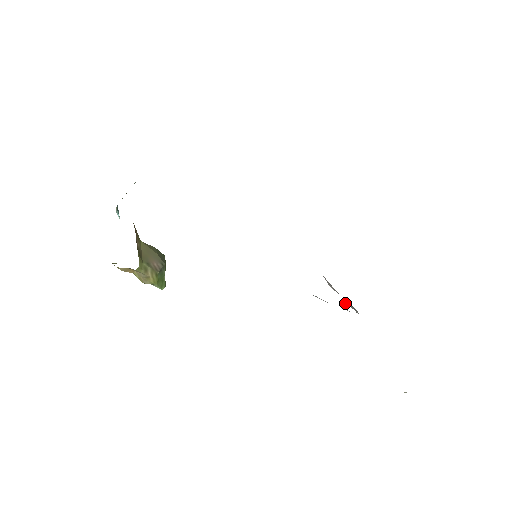
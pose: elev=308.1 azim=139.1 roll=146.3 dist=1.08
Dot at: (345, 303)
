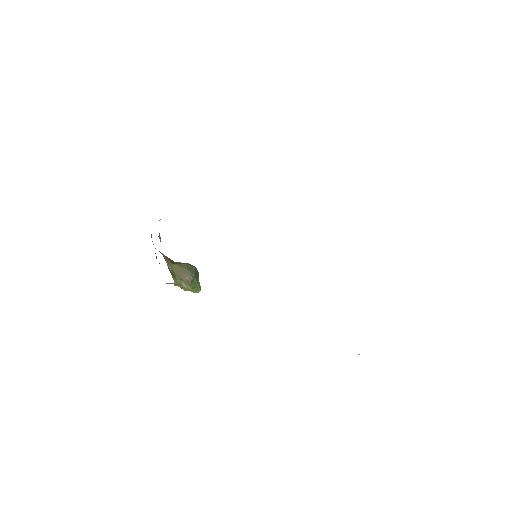
Dot at: occluded
